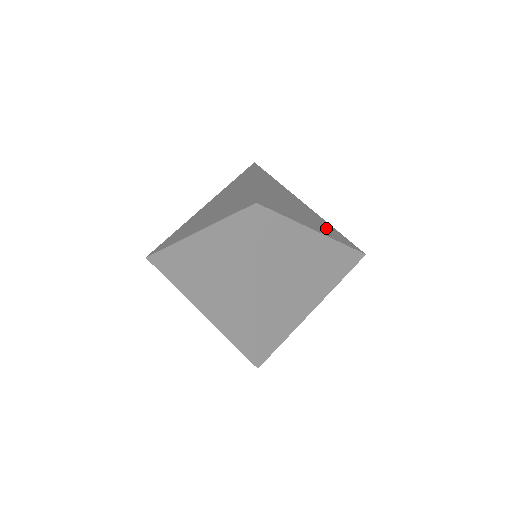
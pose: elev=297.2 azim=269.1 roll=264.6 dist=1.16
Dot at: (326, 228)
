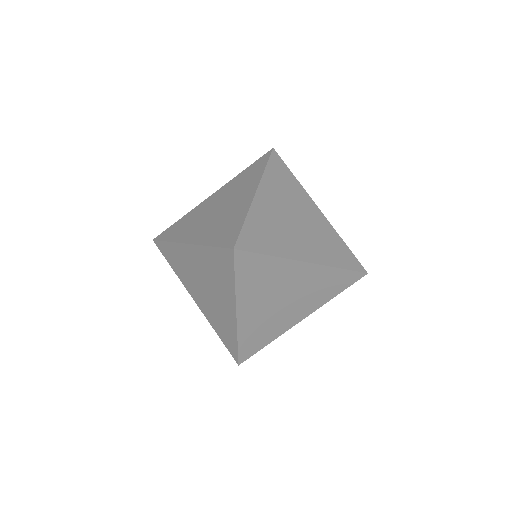
Dot at: (327, 246)
